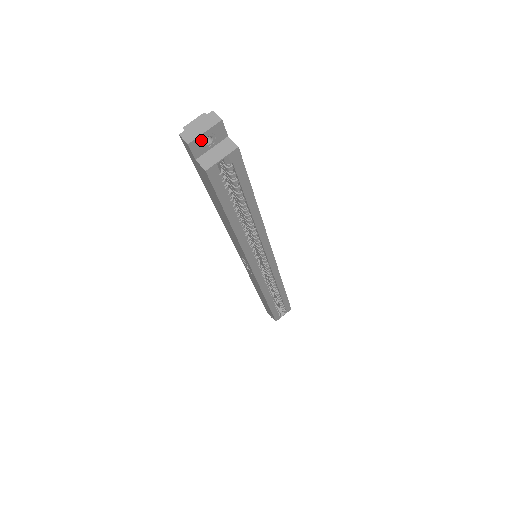
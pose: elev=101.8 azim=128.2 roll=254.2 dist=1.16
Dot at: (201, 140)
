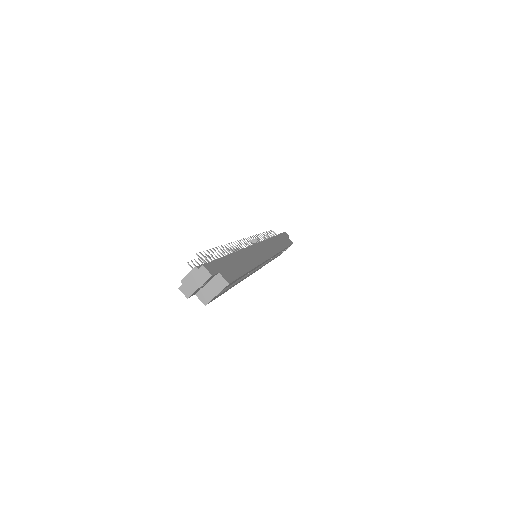
Dot at: (197, 290)
